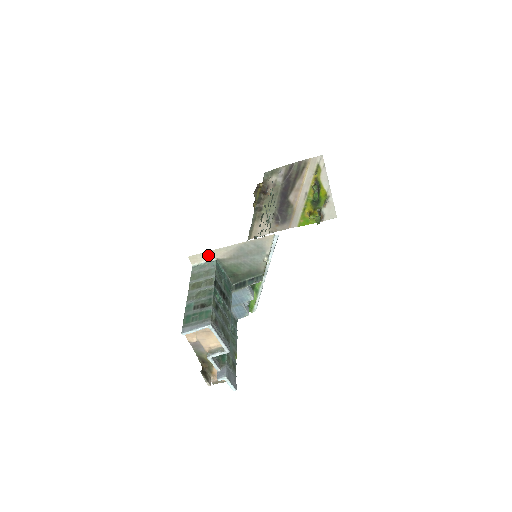
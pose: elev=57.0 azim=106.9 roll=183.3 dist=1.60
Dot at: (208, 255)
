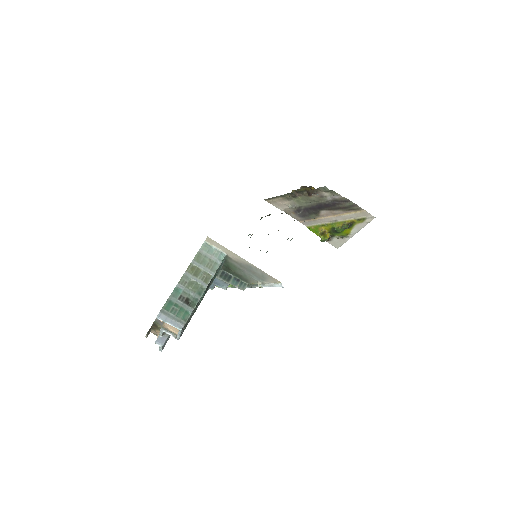
Dot at: (223, 248)
